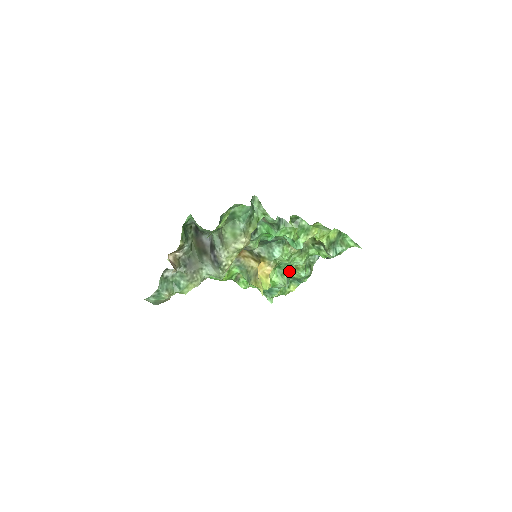
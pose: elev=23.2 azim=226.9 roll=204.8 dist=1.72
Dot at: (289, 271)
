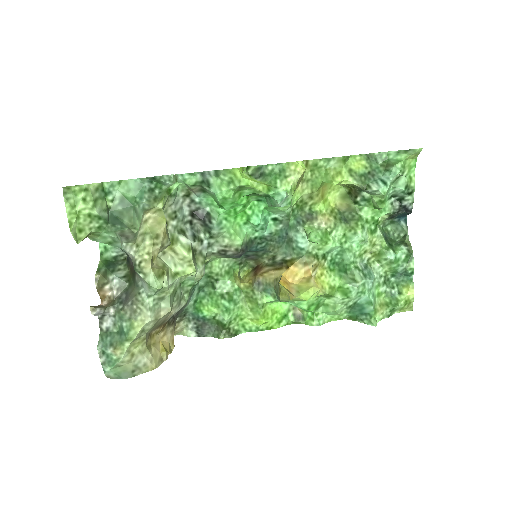
Dot at: (371, 266)
